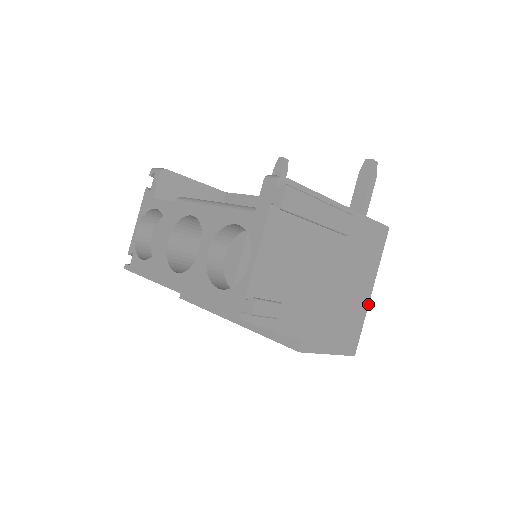
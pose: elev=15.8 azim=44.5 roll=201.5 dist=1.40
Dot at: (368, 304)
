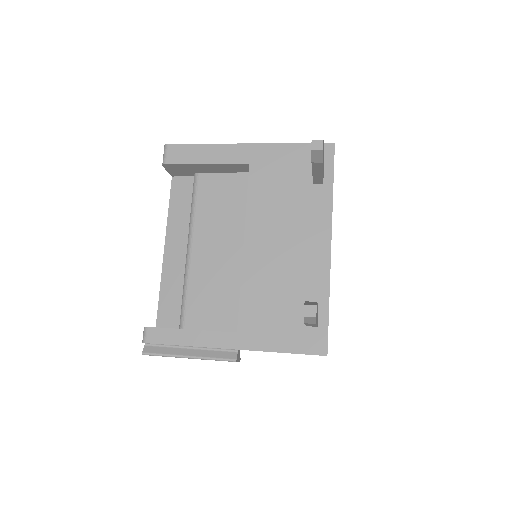
Dot at: occluded
